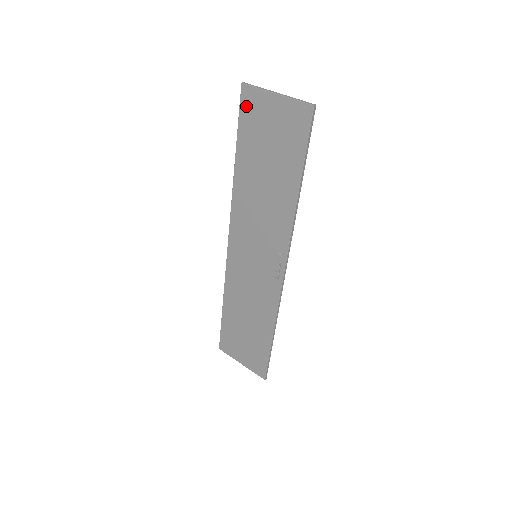
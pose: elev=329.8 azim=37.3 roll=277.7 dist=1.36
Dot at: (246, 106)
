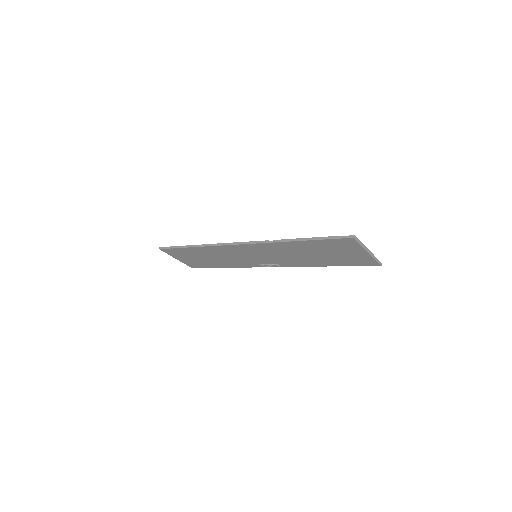
Dot at: (342, 242)
